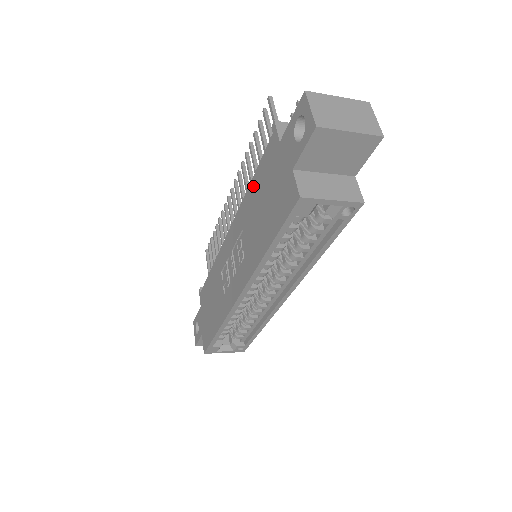
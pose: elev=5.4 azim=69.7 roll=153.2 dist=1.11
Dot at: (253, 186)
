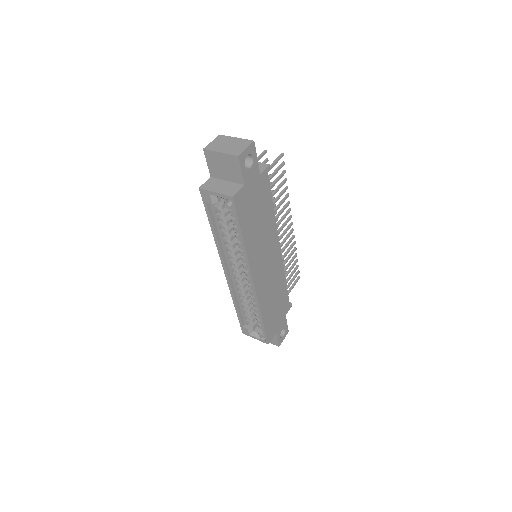
Dot at: occluded
